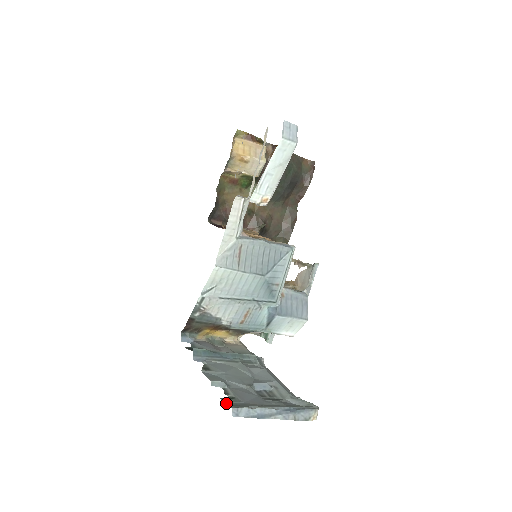
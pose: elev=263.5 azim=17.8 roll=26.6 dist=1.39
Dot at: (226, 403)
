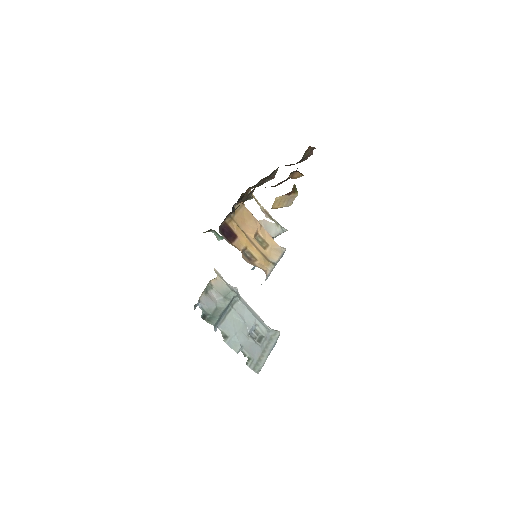
Dot at: (251, 368)
